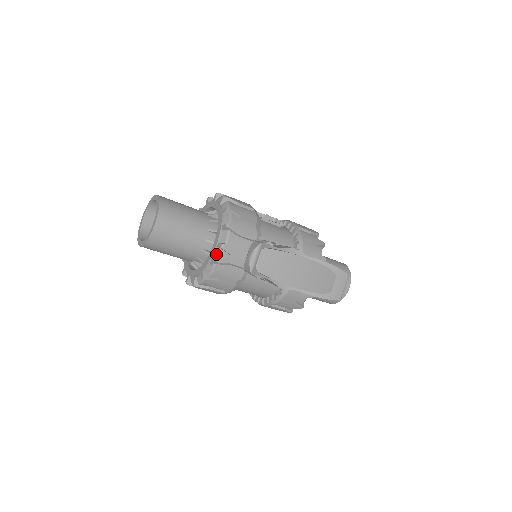
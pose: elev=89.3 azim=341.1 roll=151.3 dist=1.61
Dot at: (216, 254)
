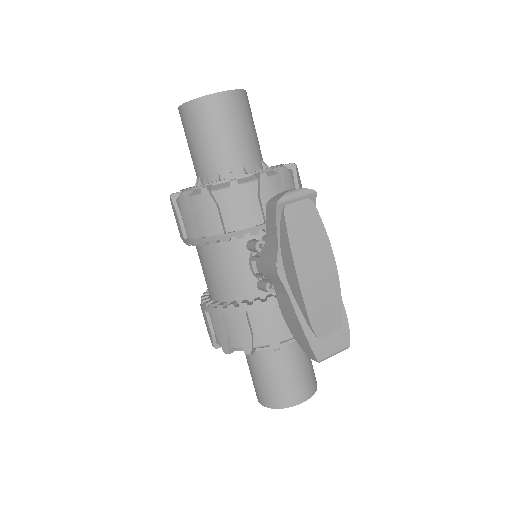
Dot at: (245, 178)
